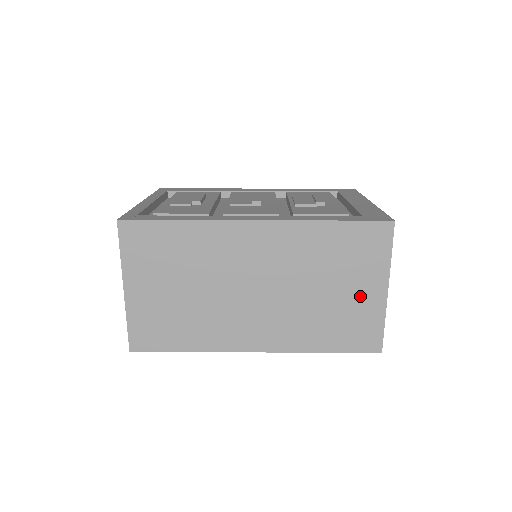
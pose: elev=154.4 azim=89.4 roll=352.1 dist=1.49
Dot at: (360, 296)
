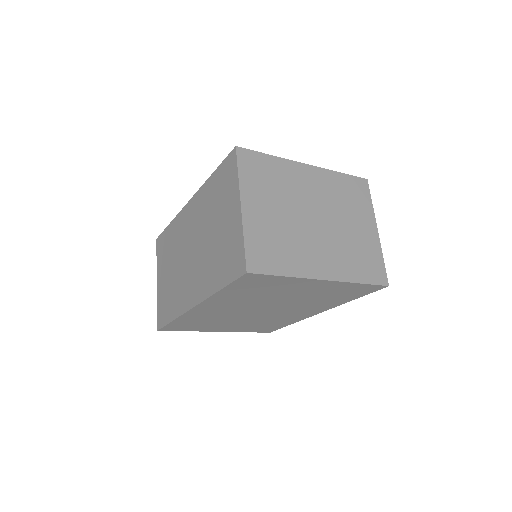
Dot at: (229, 223)
